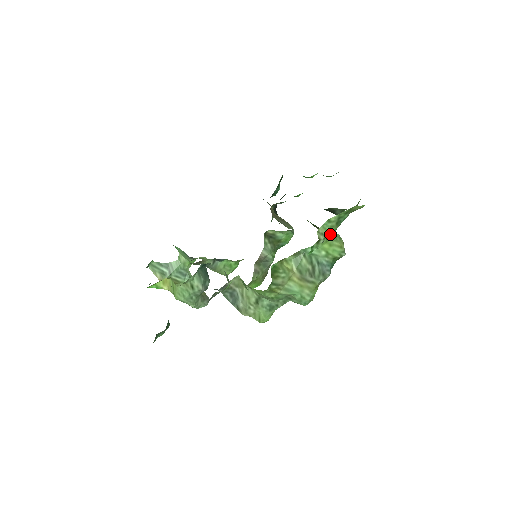
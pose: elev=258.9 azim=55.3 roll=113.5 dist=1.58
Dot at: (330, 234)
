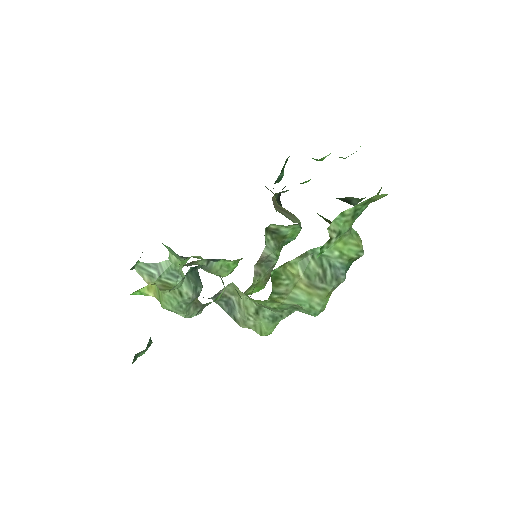
Dot at: (344, 231)
